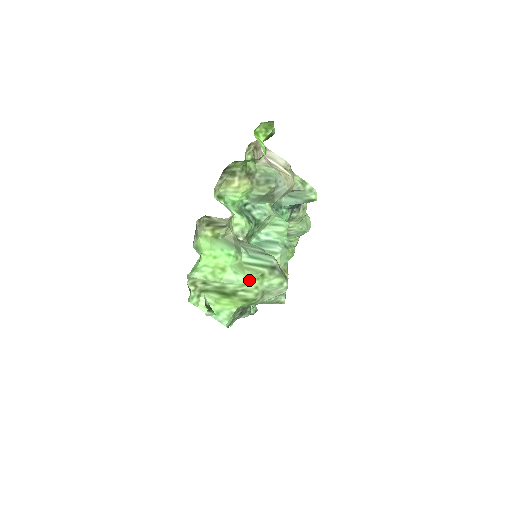
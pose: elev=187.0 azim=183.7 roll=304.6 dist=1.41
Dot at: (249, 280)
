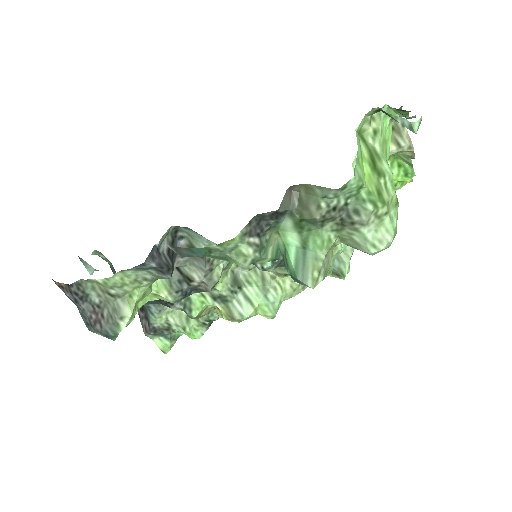
Dot at: (394, 187)
